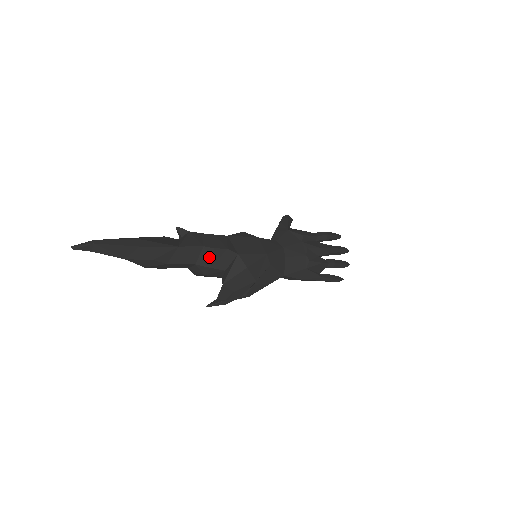
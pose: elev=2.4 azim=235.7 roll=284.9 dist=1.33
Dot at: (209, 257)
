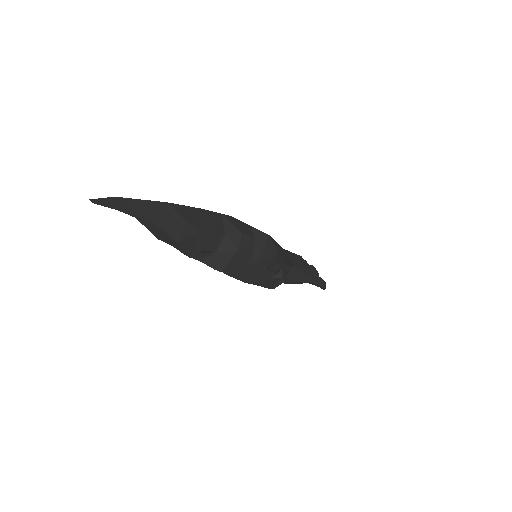
Dot at: (233, 224)
